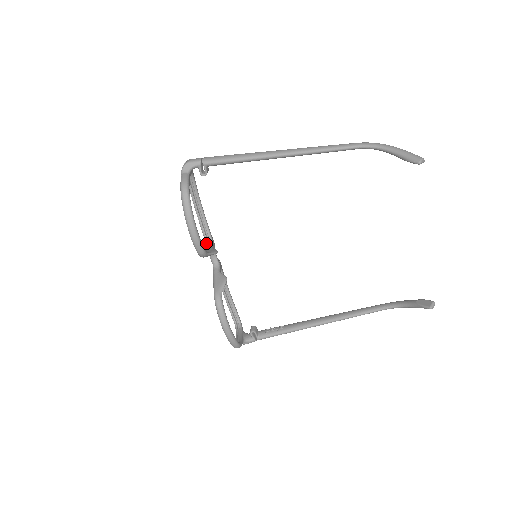
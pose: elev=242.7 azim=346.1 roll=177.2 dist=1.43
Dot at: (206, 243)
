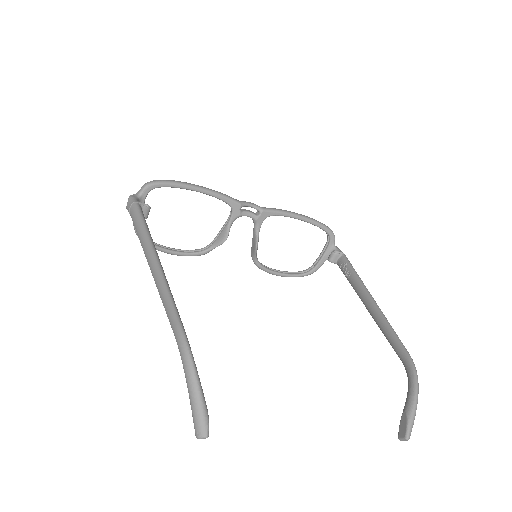
Dot at: occluded
